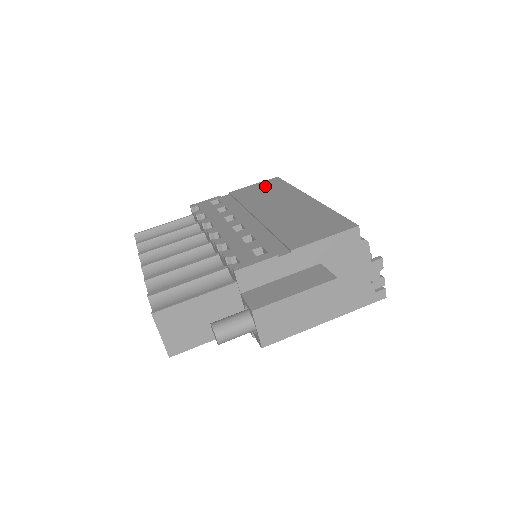
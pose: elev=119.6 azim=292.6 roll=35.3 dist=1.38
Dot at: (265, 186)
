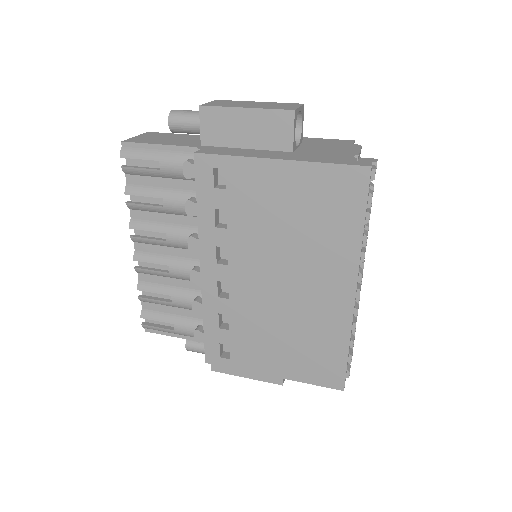
Dot at: occluded
